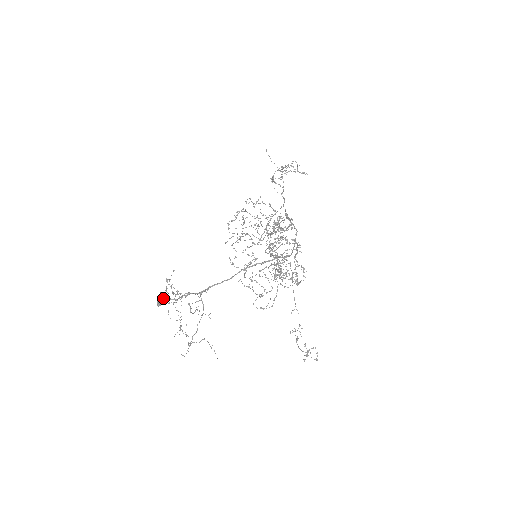
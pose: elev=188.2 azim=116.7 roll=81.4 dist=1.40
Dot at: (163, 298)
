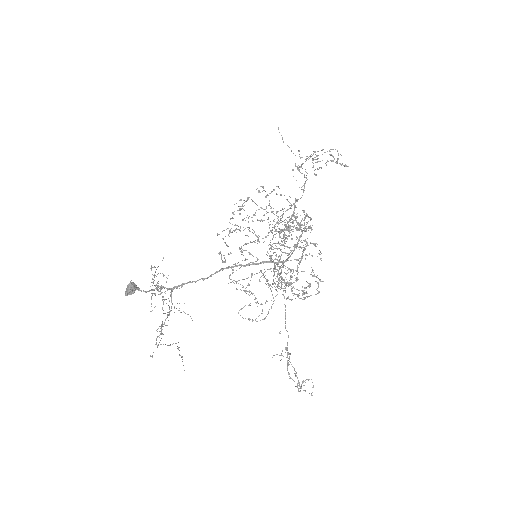
Dot at: (131, 287)
